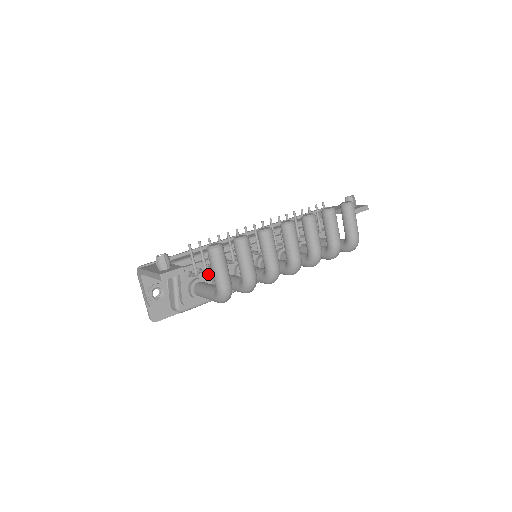
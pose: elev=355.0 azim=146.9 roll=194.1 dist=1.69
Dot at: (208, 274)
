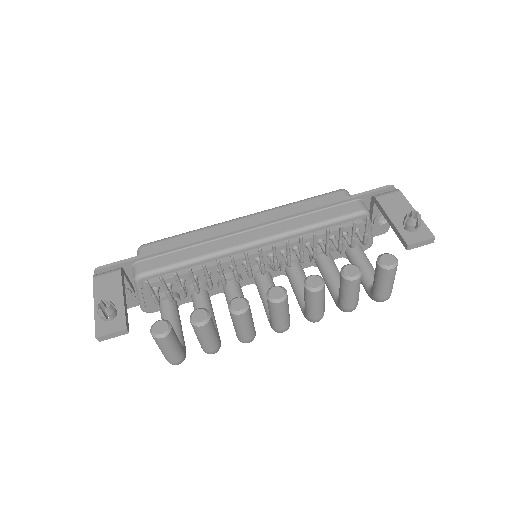
Dot at: occluded
